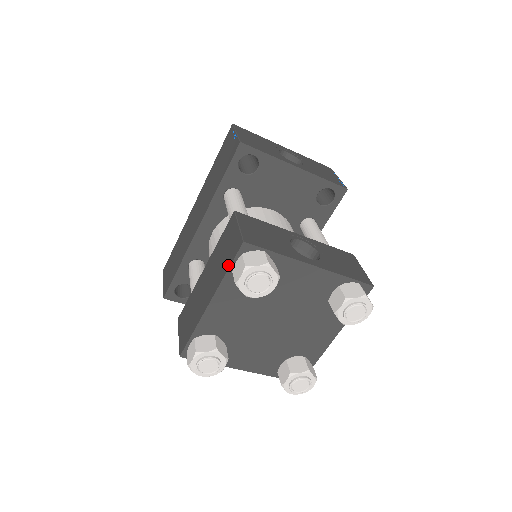
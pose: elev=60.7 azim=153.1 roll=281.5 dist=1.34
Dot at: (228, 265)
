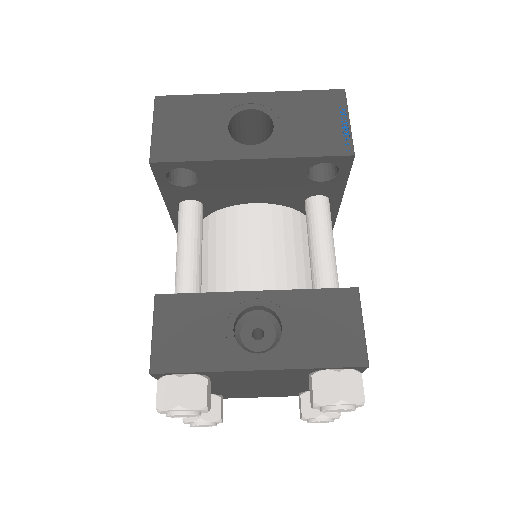
Dot at: occluded
